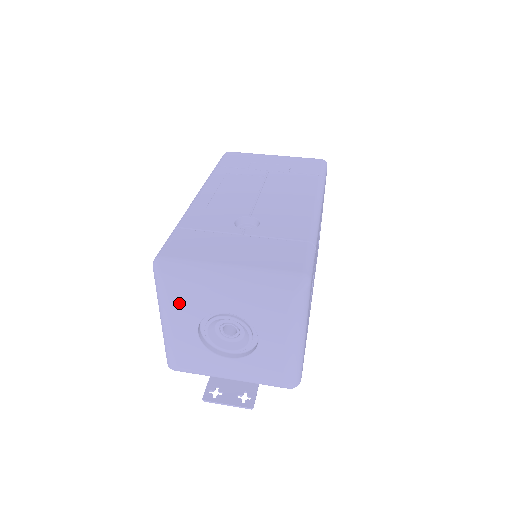
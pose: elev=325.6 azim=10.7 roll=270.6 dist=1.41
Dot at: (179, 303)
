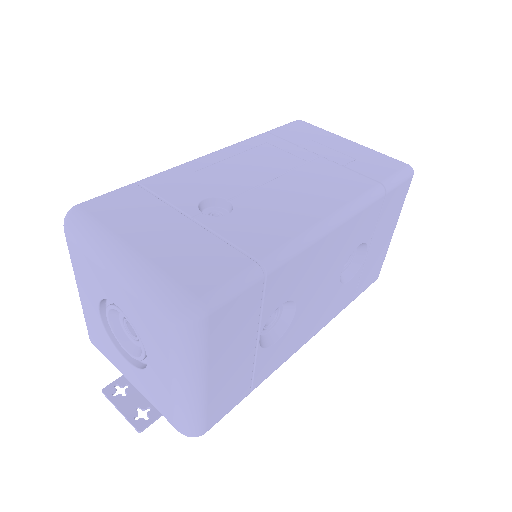
Dot at: (81, 270)
